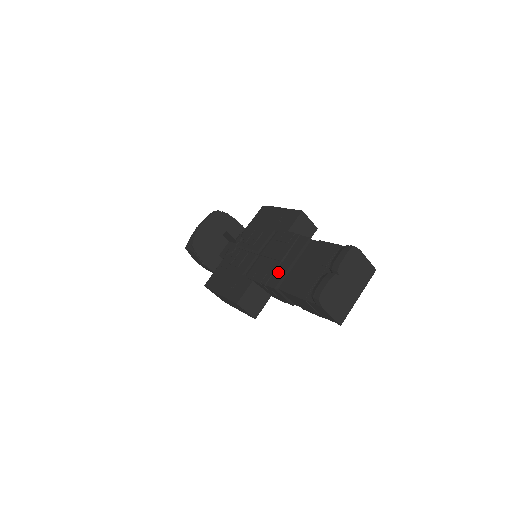
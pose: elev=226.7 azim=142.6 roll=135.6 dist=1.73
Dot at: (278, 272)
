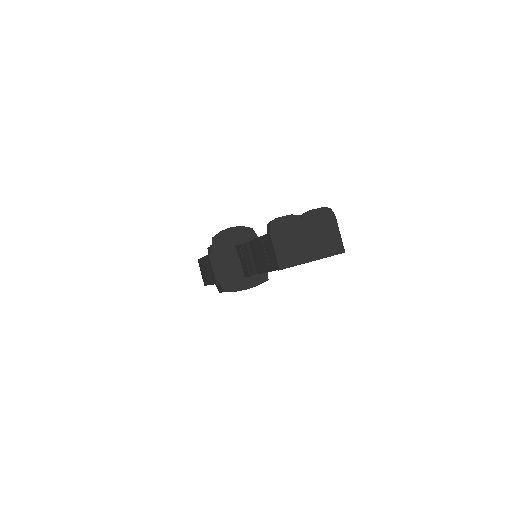
Dot at: occluded
